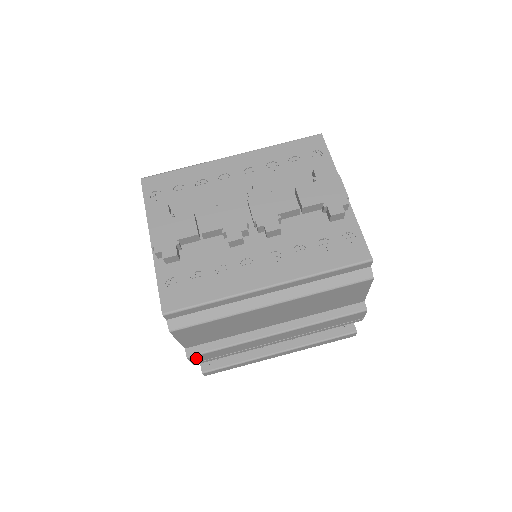
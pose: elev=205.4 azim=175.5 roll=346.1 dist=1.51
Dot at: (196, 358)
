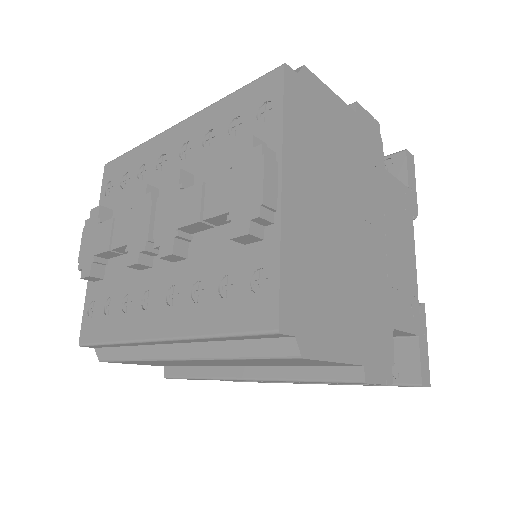
Dot at: occluded
